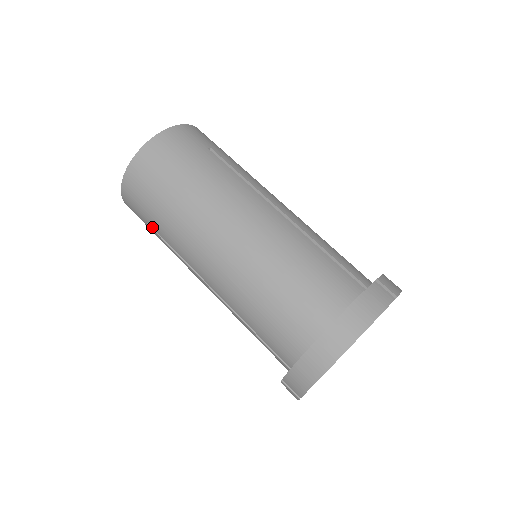
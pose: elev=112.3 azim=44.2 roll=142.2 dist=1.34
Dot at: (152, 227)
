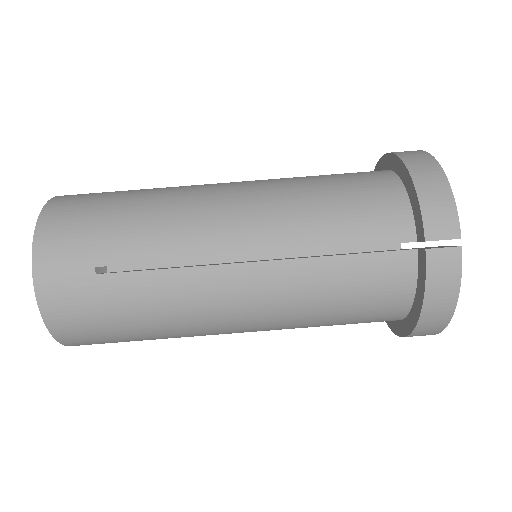
Dot at: occluded
